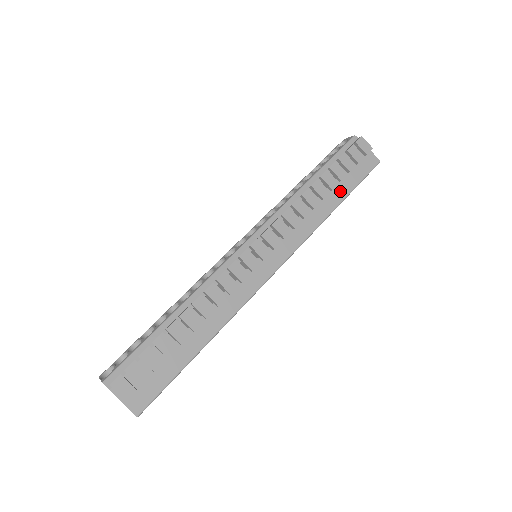
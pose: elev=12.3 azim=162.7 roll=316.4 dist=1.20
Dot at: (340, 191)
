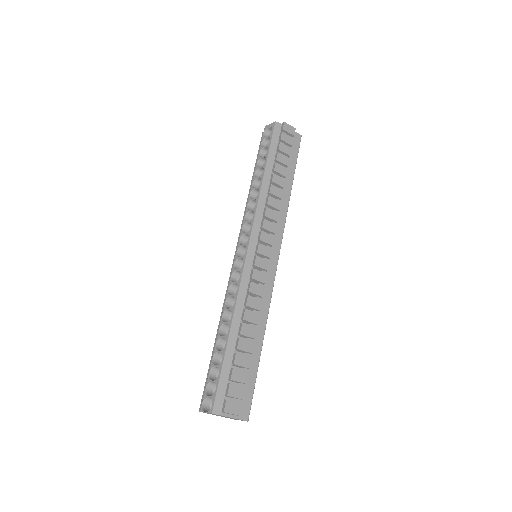
Dot at: (288, 174)
